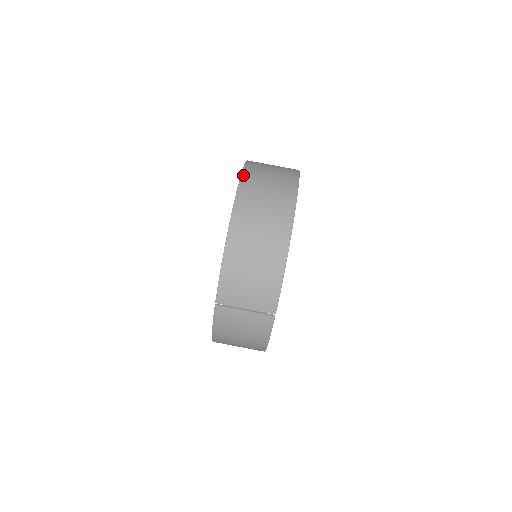
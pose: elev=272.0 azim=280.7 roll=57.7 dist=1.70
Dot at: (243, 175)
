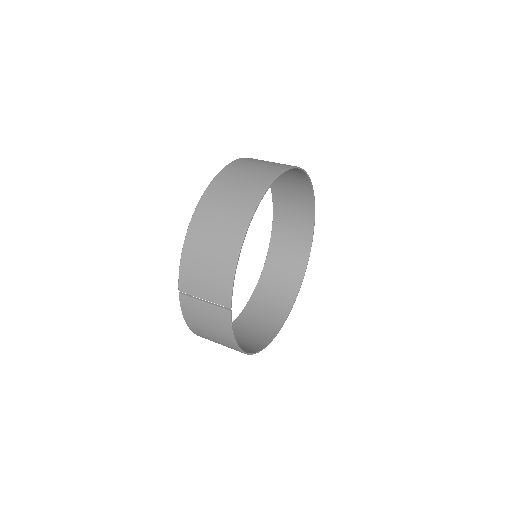
Dot at: (225, 168)
